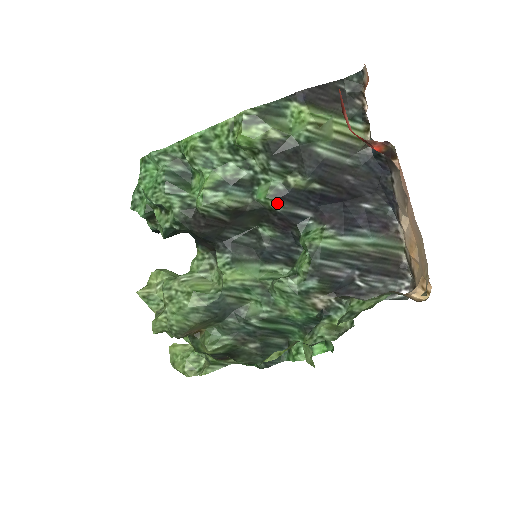
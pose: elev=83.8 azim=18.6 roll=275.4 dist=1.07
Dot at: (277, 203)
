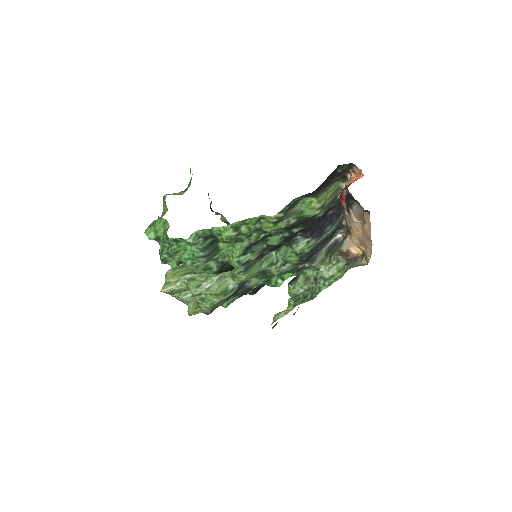
Dot at: (284, 243)
